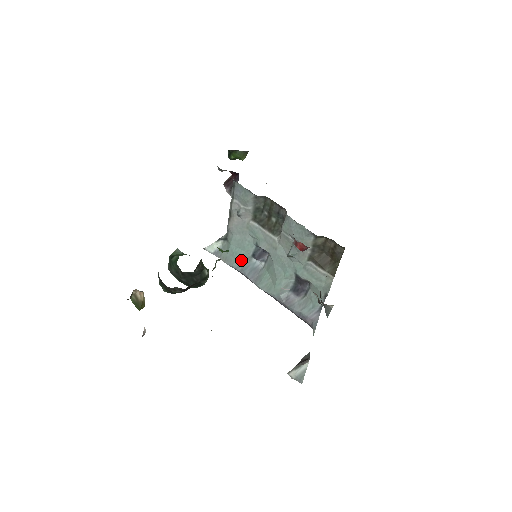
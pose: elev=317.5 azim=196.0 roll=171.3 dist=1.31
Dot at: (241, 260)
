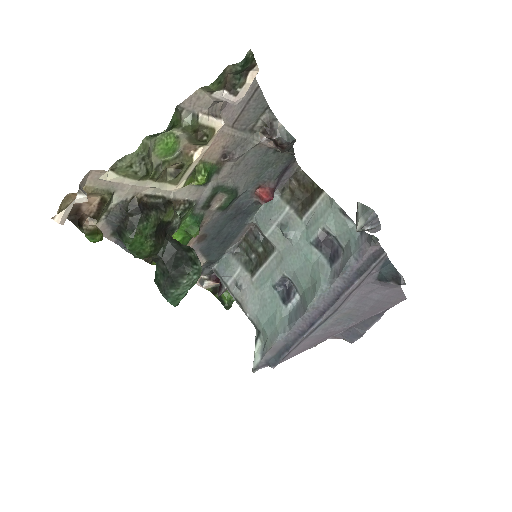
Dot at: (281, 321)
